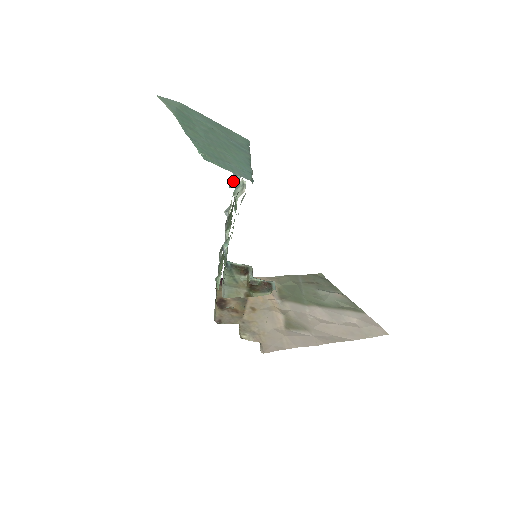
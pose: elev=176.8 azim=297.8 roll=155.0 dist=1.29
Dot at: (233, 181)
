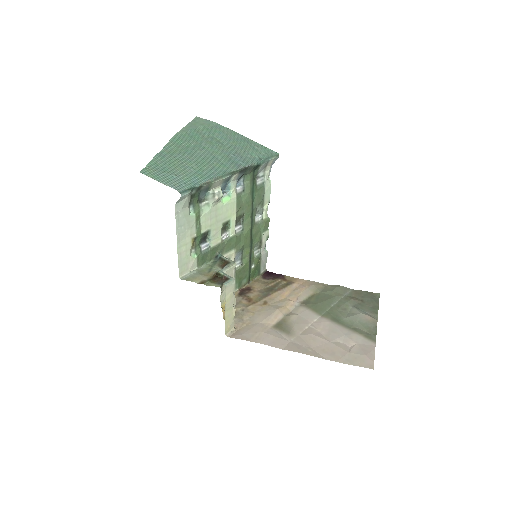
Dot at: (227, 189)
